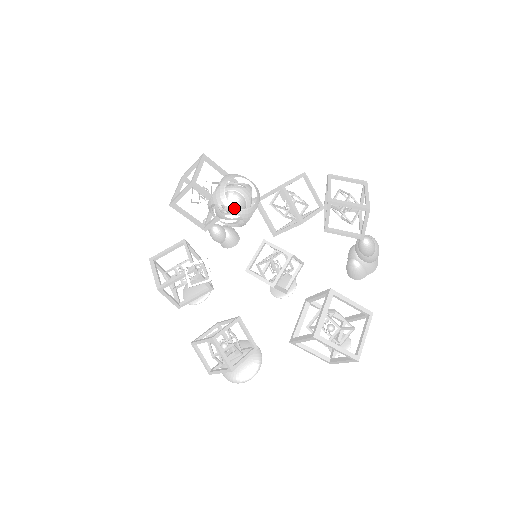
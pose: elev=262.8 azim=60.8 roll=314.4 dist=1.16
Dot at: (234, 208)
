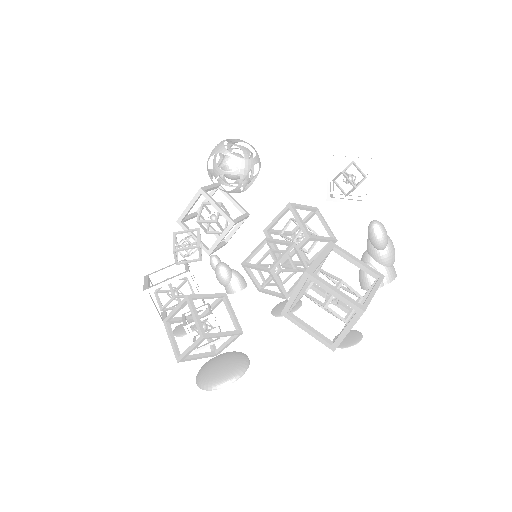
Dot at: (231, 155)
